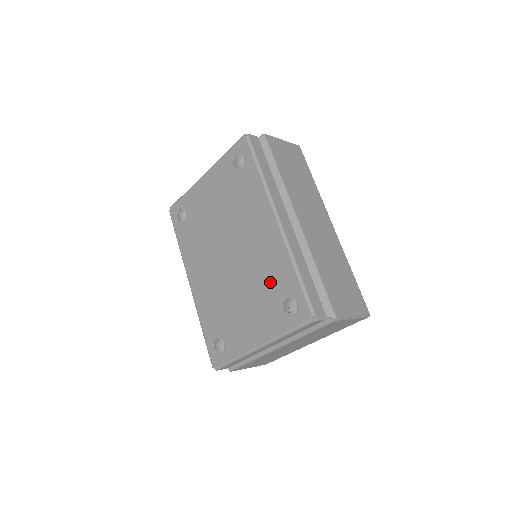
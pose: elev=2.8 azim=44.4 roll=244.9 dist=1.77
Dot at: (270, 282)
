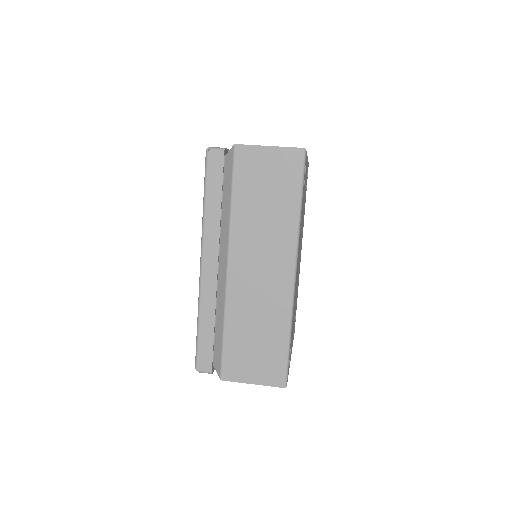
Dot at: occluded
